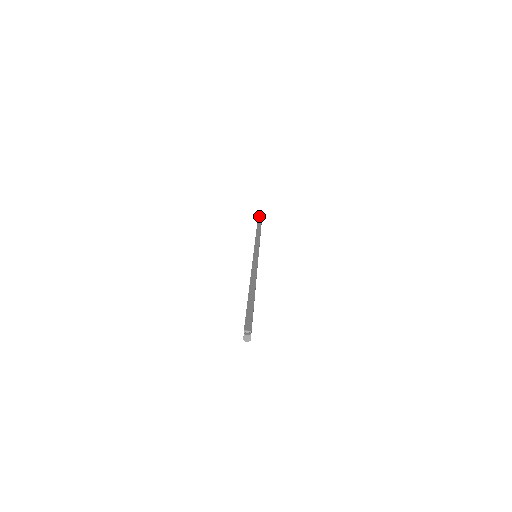
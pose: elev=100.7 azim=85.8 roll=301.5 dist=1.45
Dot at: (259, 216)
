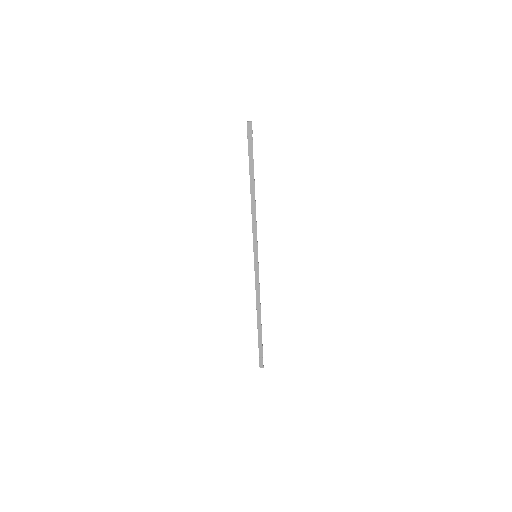
Dot at: (249, 141)
